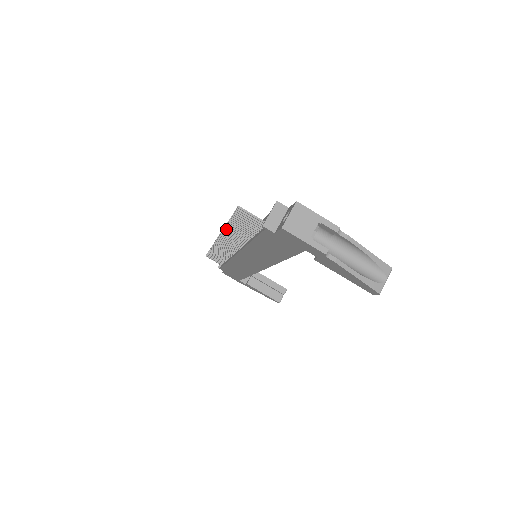
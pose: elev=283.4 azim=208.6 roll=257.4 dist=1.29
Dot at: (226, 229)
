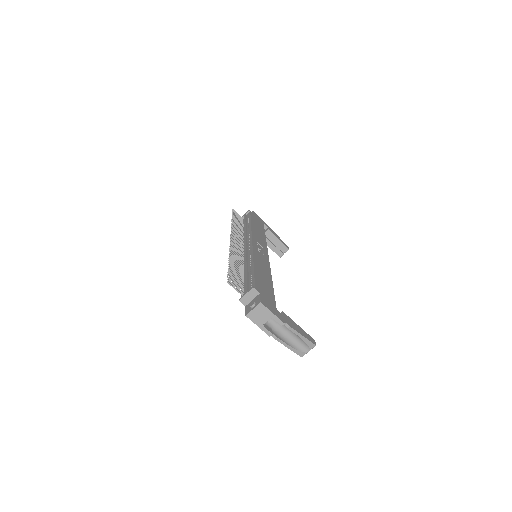
Dot at: (230, 254)
